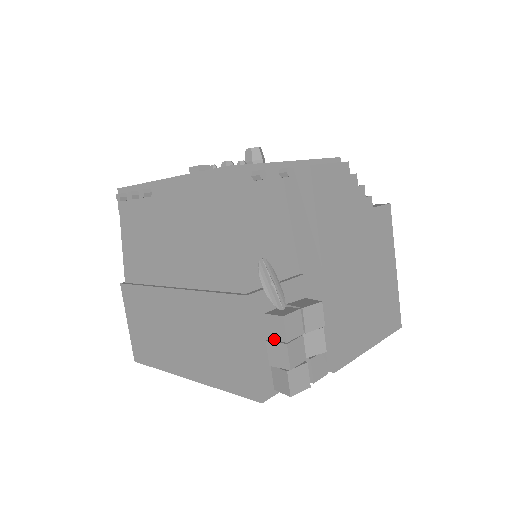
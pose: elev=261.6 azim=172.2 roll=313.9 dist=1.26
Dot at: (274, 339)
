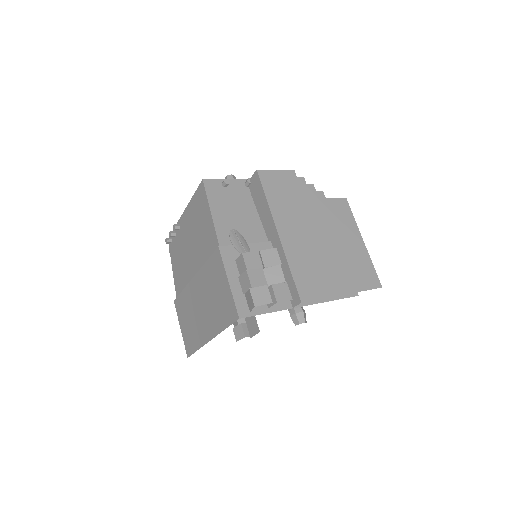
Dot at: (242, 274)
